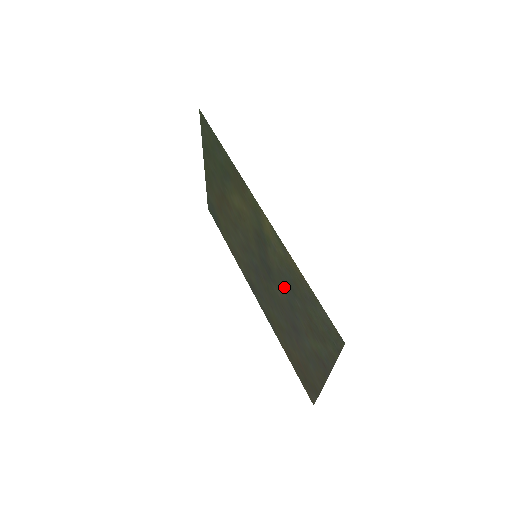
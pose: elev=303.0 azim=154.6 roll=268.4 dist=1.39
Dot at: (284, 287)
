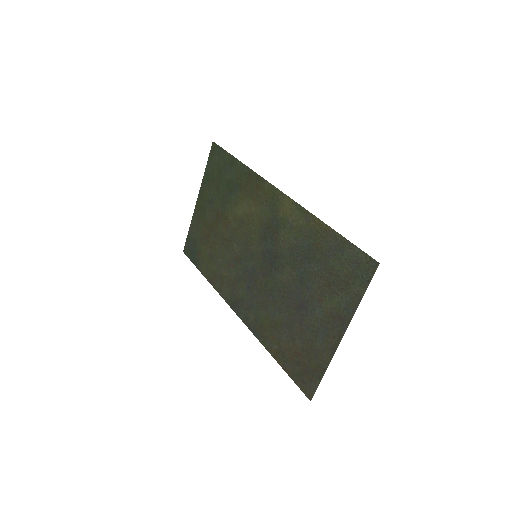
Dot at: (296, 263)
